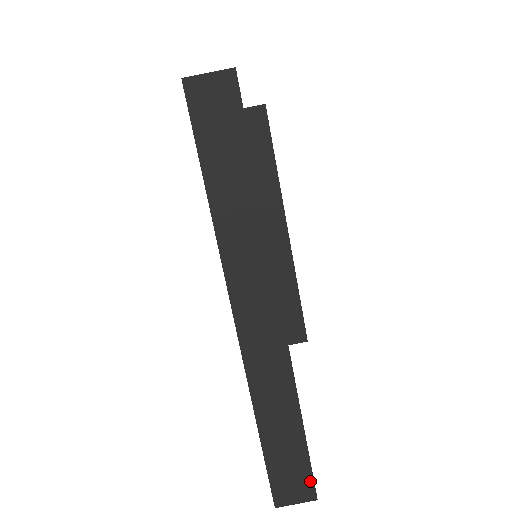
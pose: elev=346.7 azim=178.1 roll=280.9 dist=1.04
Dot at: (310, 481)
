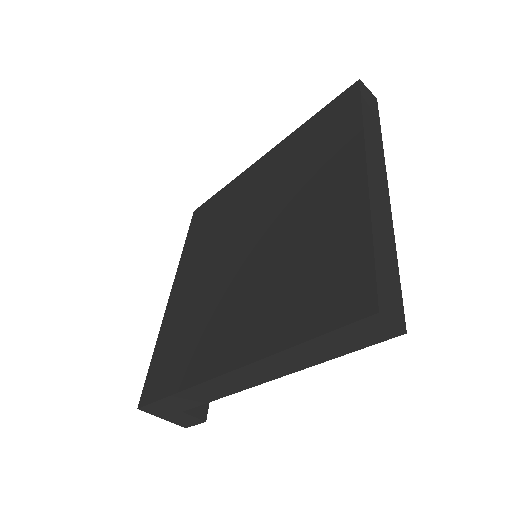
Dot at: (402, 310)
